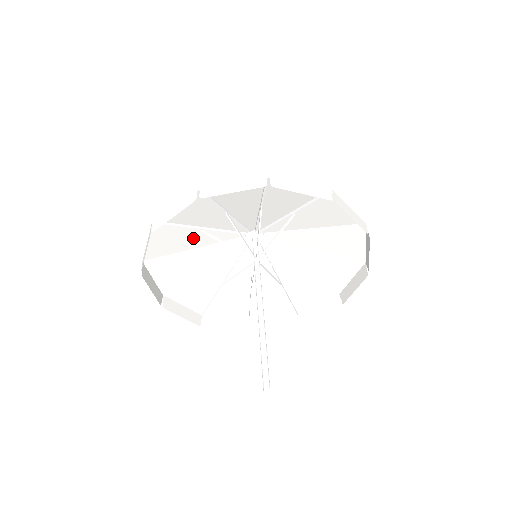
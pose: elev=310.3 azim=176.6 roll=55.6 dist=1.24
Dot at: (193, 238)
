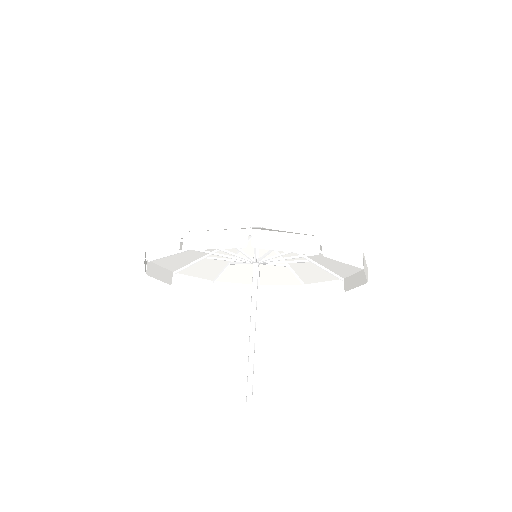
Dot at: occluded
